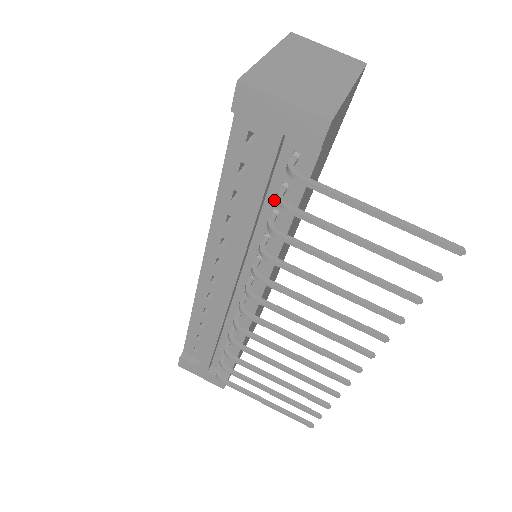
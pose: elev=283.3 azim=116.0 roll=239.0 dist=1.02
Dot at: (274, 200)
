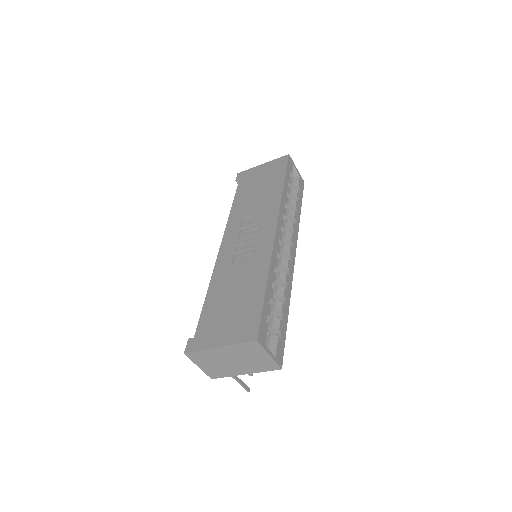
Dot at: occluded
